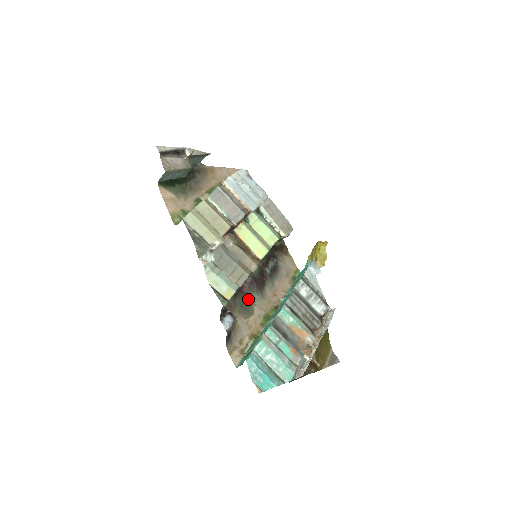
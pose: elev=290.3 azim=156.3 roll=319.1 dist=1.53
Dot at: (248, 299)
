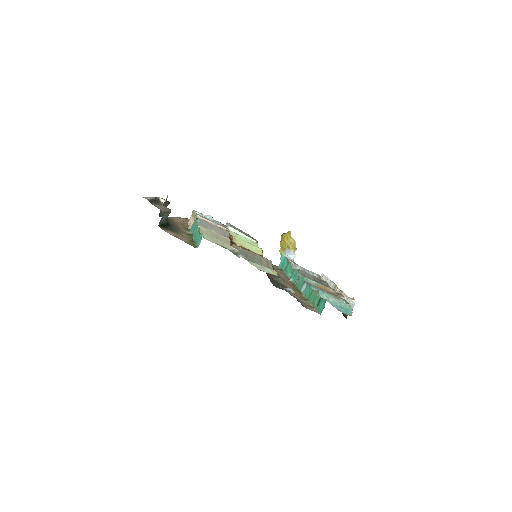
Dot at: (277, 282)
